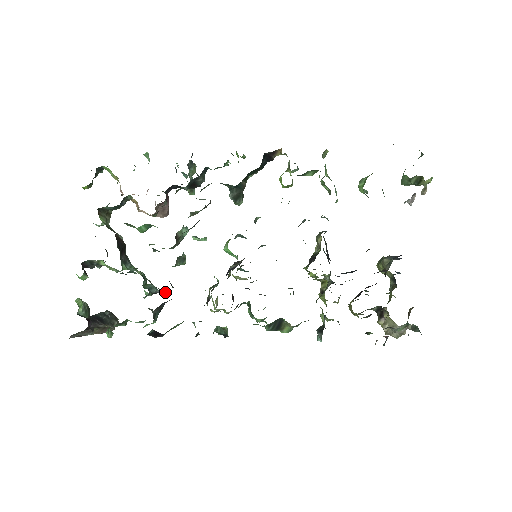
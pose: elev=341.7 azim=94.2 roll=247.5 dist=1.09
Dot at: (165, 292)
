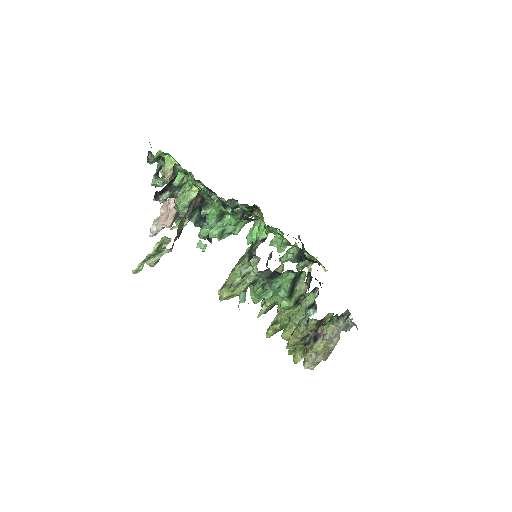
Dot at: occluded
